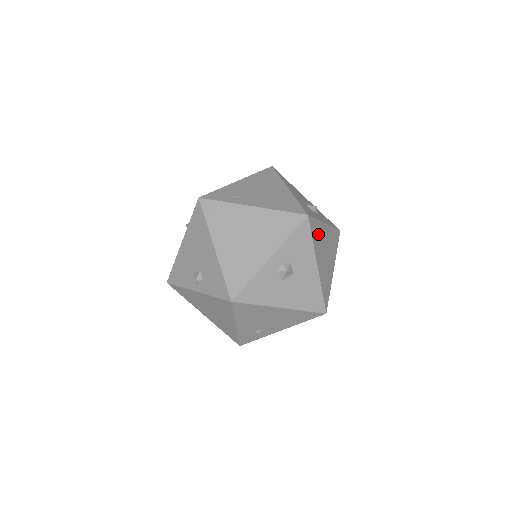
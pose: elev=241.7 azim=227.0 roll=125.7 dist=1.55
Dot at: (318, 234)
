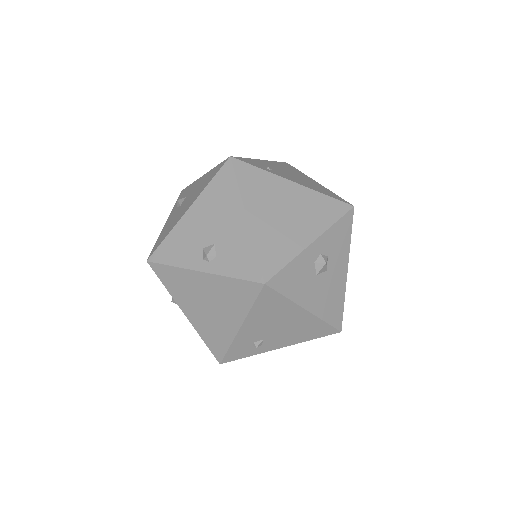
Dot at: occluded
